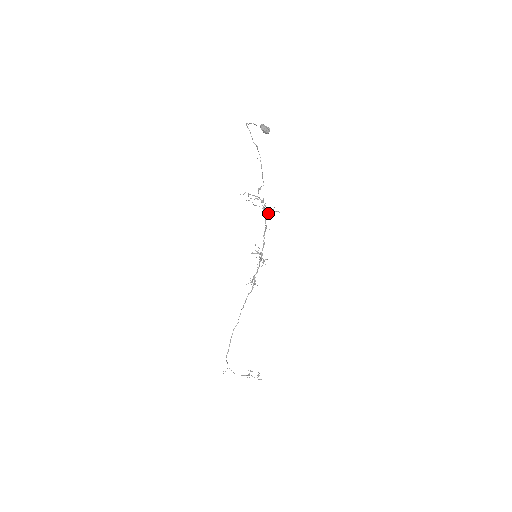
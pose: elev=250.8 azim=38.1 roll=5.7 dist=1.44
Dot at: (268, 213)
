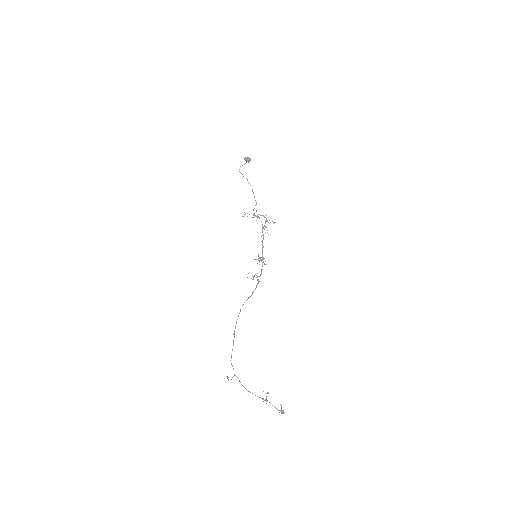
Dot at: (264, 226)
